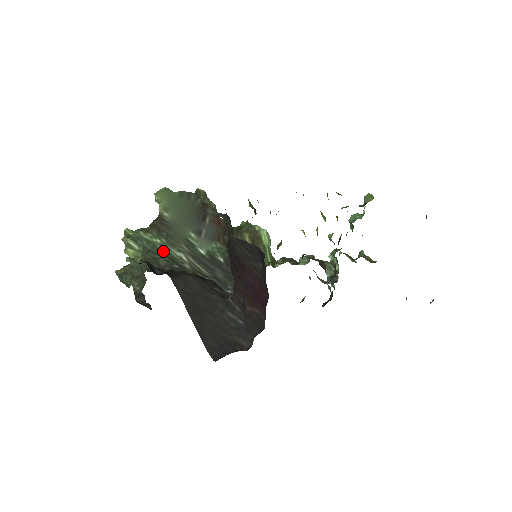
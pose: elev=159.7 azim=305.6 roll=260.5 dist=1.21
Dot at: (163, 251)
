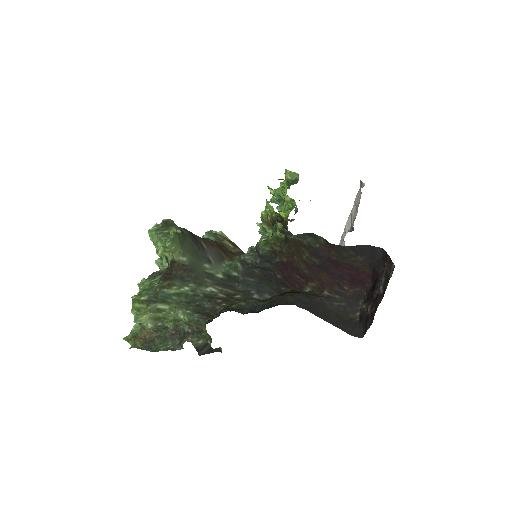
Dot at: (198, 295)
